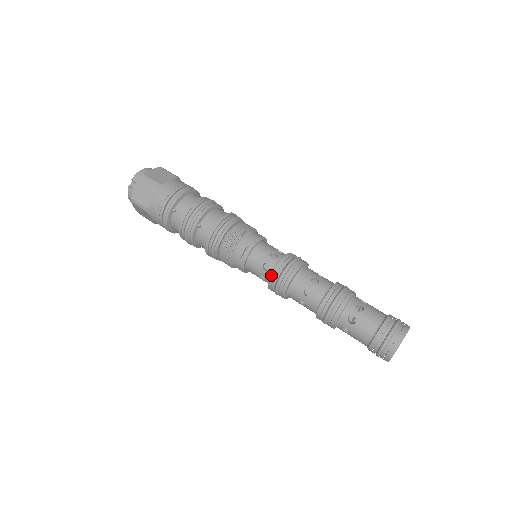
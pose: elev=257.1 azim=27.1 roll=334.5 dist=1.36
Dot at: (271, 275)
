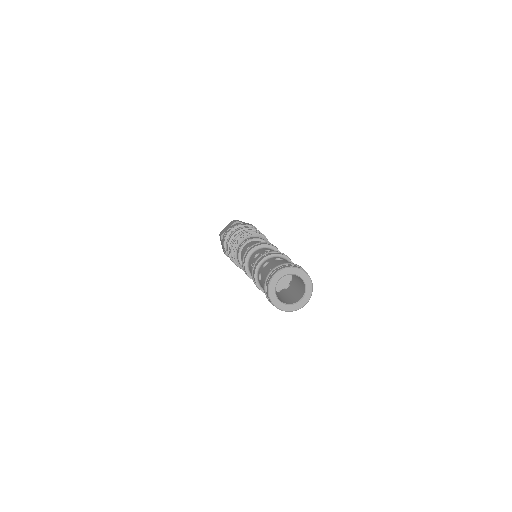
Dot at: (246, 249)
